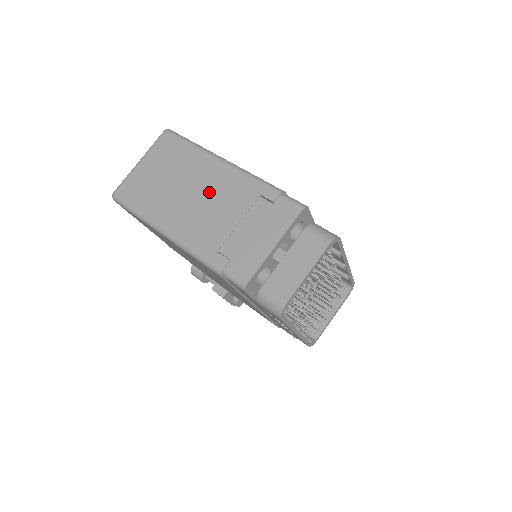
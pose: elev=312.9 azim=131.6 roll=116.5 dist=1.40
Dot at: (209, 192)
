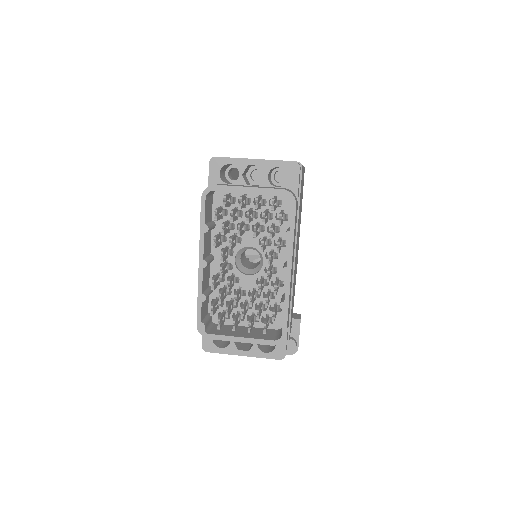
Dot at: occluded
